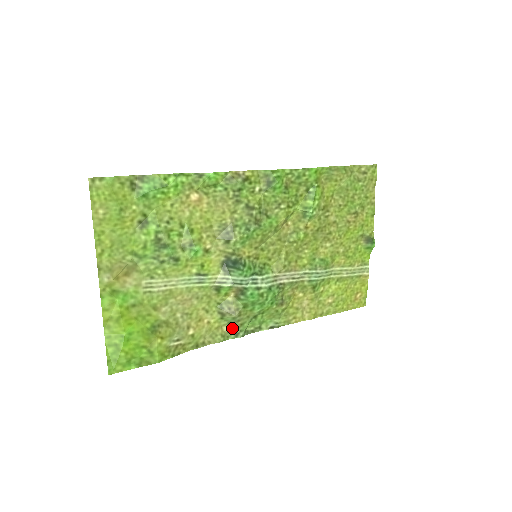
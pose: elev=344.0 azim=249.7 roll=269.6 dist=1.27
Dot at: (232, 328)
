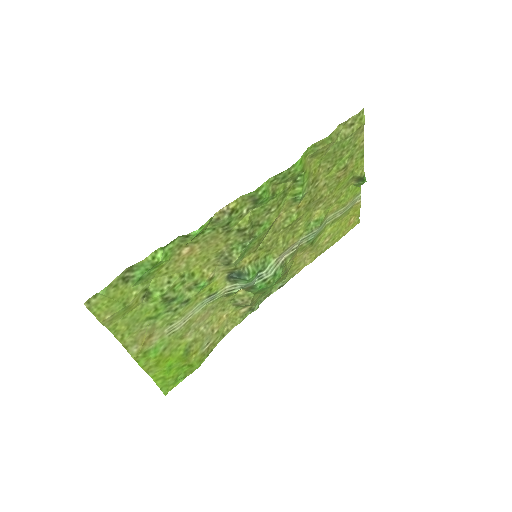
Dot at: (248, 308)
